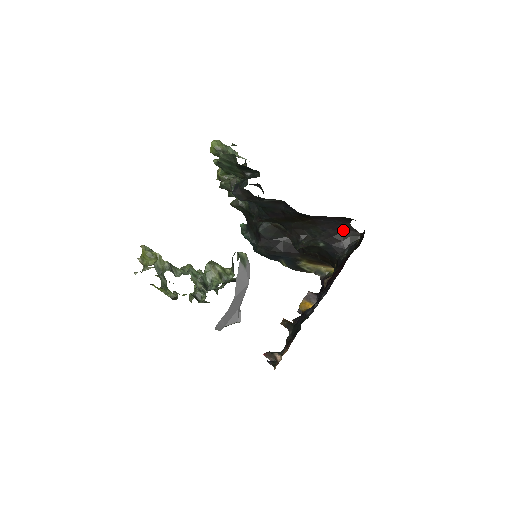
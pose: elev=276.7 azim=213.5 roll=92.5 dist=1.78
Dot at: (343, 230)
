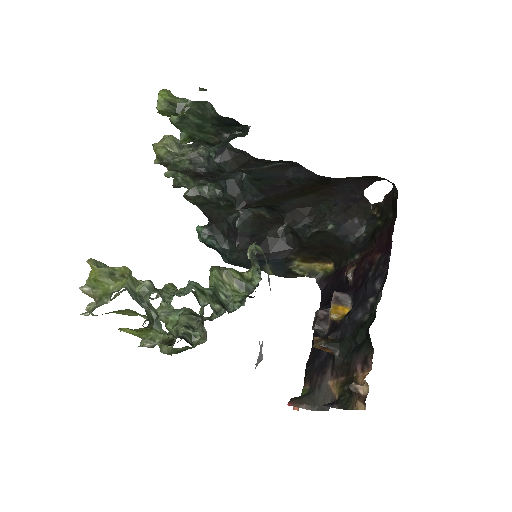
Dot at: (355, 202)
